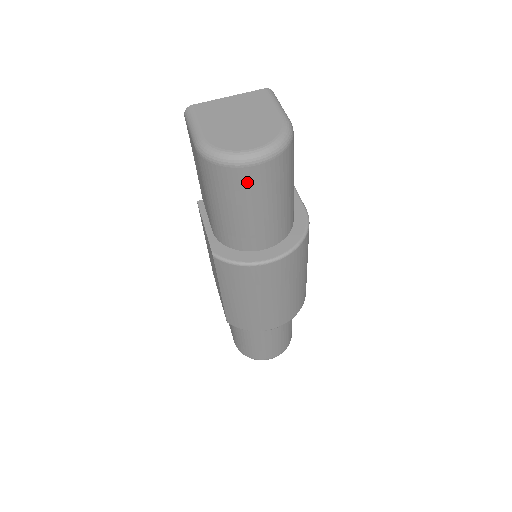
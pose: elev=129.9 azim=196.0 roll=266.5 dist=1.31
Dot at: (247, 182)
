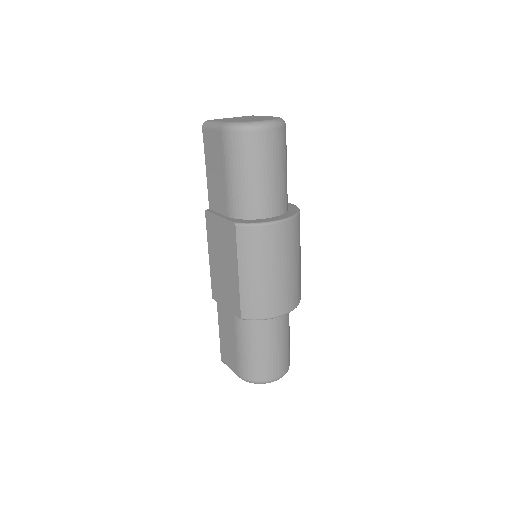
Dot at: (264, 144)
